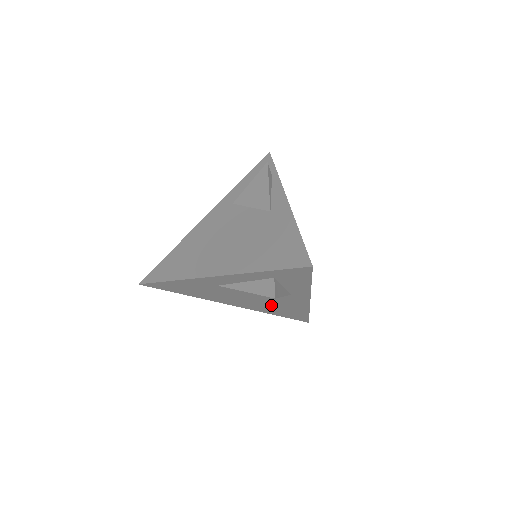
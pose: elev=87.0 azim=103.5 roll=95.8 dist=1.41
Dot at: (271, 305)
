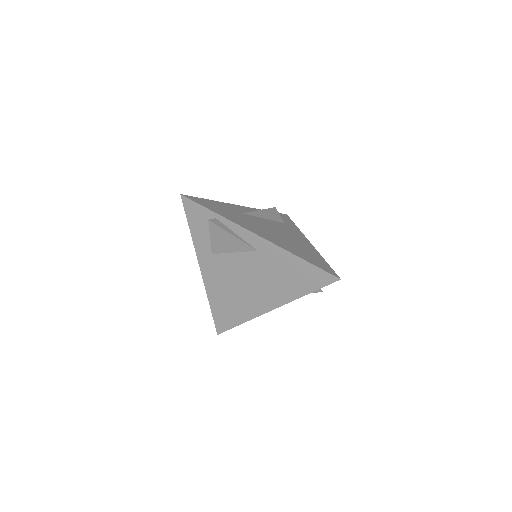
Dot at: occluded
